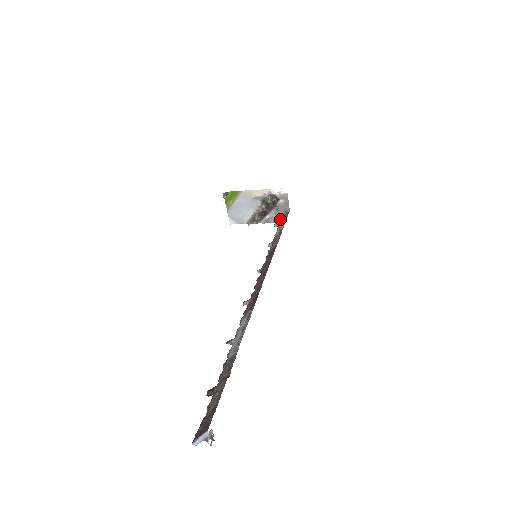
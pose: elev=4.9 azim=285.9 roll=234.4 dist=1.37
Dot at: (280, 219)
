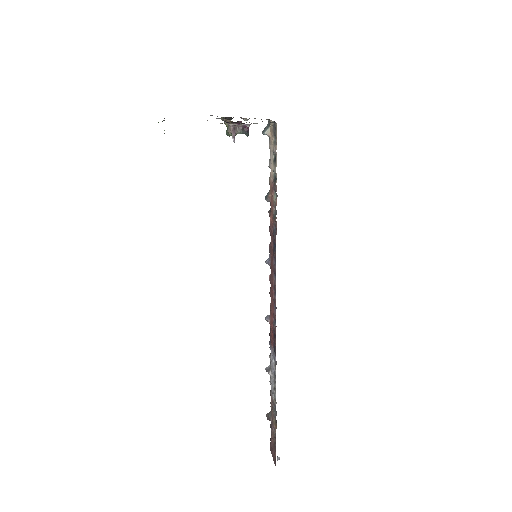
Dot at: (267, 119)
